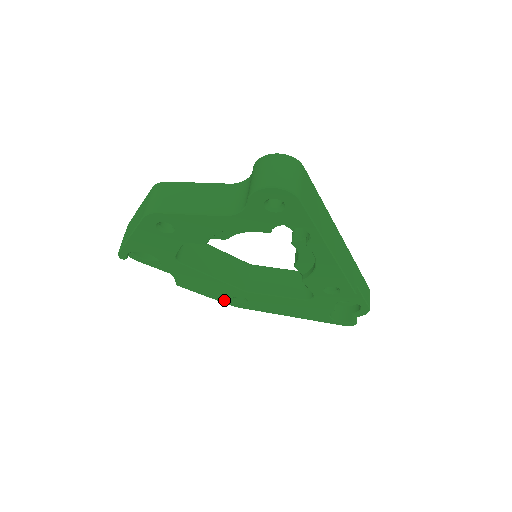
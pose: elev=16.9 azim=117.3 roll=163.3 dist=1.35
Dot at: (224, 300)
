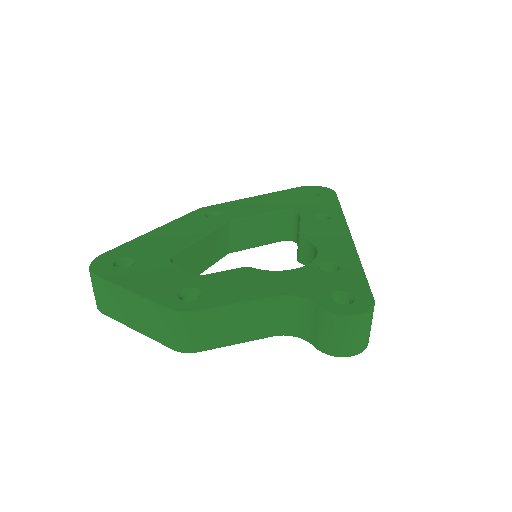
Dot at: occluded
